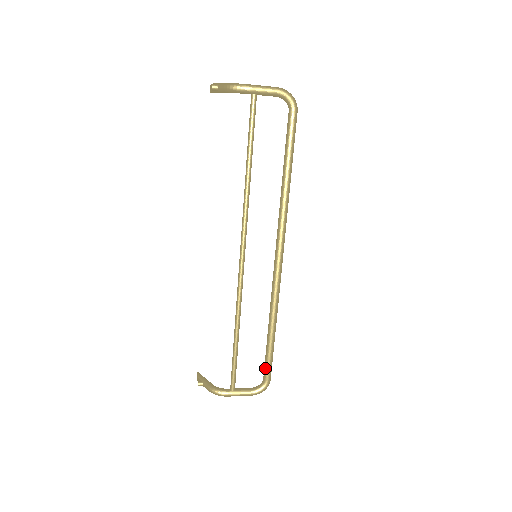
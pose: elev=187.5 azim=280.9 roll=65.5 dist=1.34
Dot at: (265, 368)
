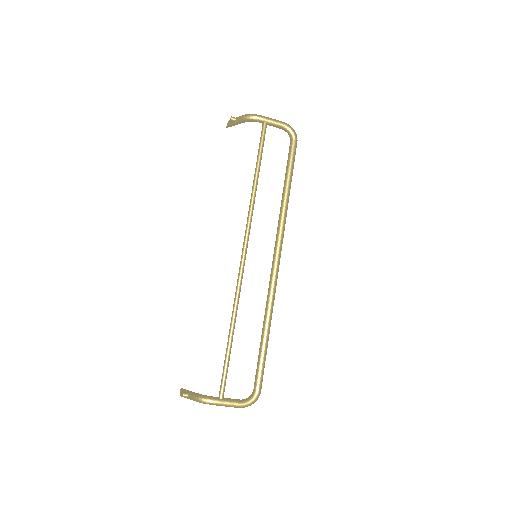
Dot at: (256, 375)
